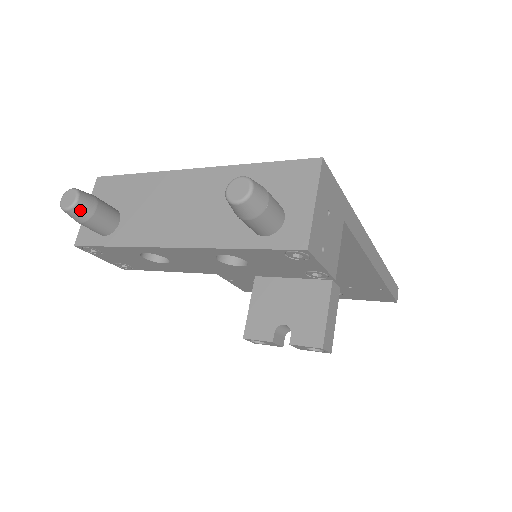
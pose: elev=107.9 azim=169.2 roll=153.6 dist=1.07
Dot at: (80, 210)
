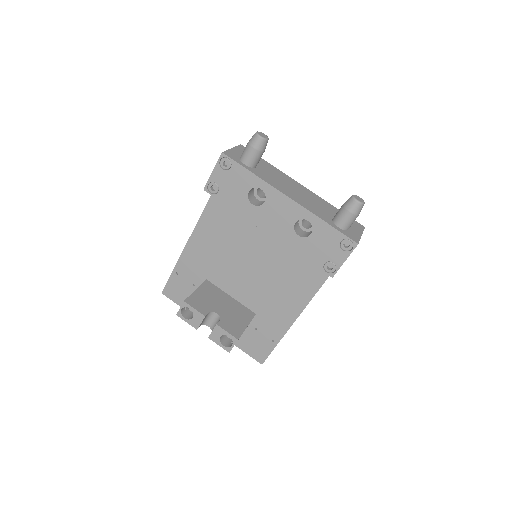
Dot at: (264, 144)
